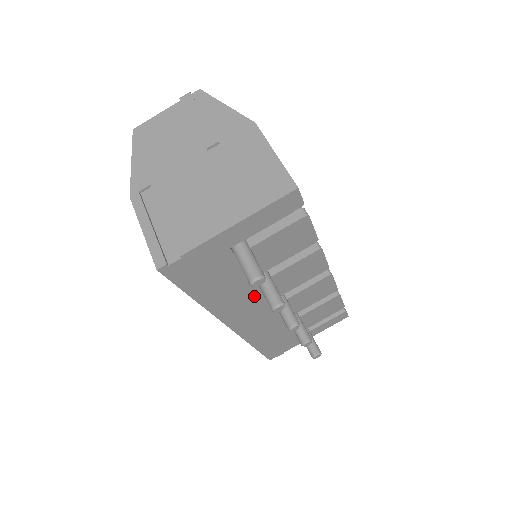
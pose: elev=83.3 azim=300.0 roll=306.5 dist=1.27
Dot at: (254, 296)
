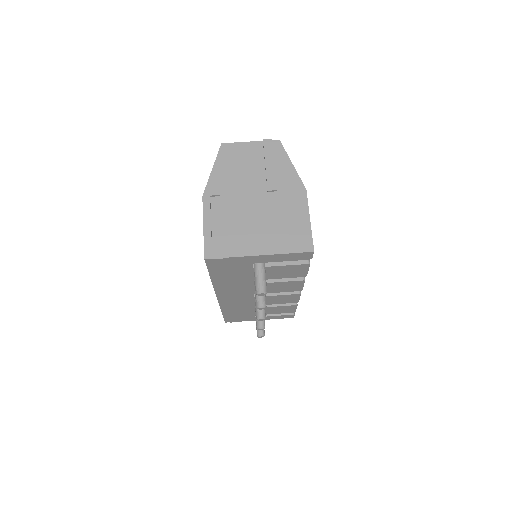
Dot at: (246, 288)
